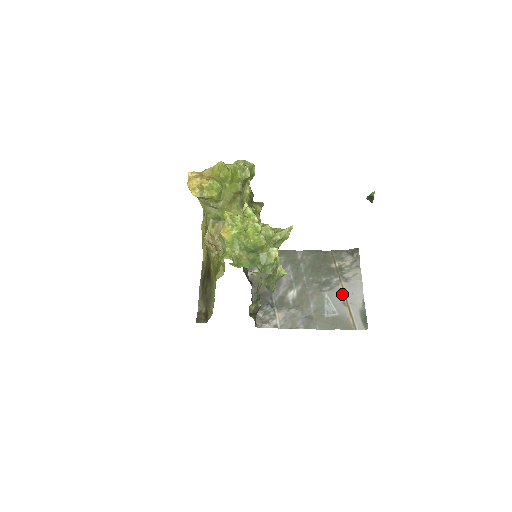
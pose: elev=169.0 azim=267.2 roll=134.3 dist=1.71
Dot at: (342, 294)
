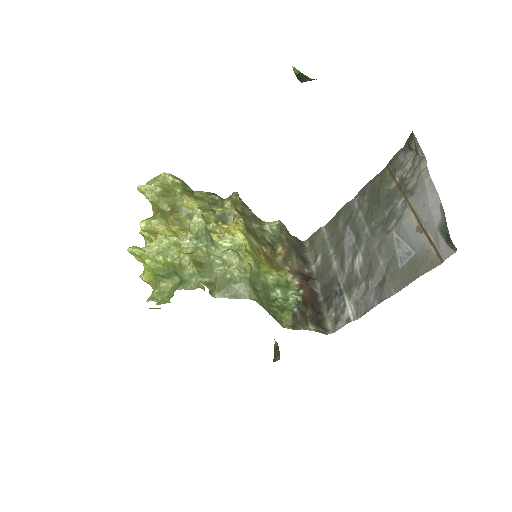
Dot at: (412, 218)
